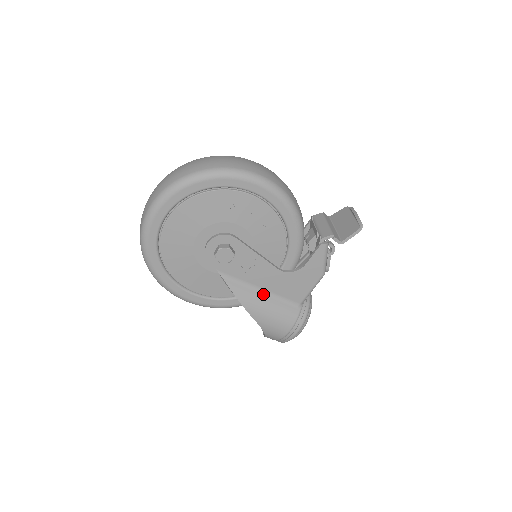
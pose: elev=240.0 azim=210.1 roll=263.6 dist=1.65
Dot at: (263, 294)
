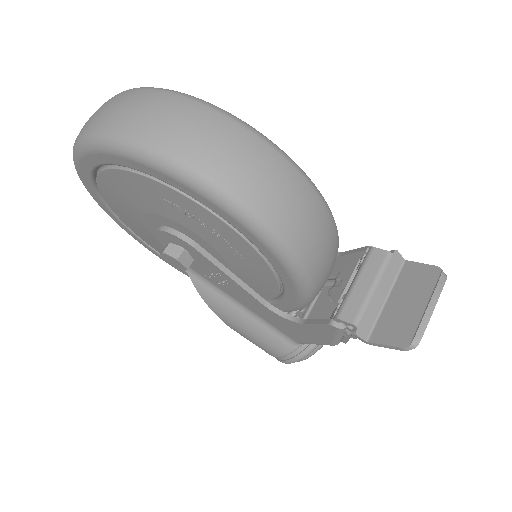
Dot at: (244, 310)
